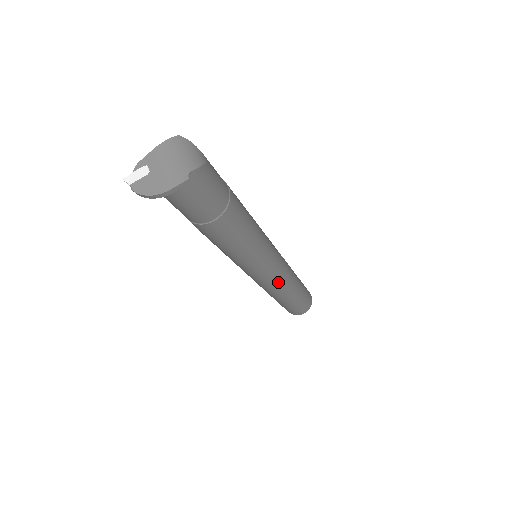
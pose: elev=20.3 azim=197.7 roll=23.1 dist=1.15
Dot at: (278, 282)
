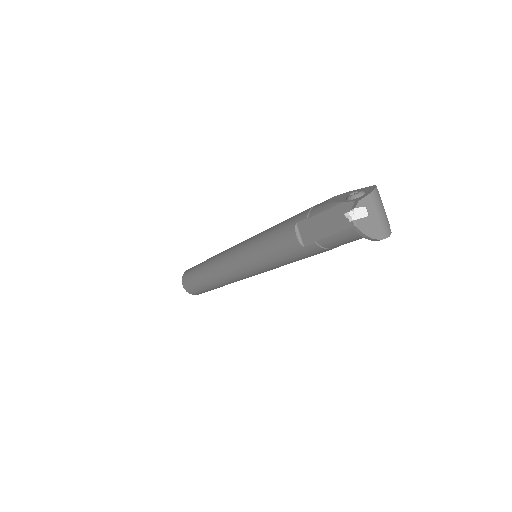
Dot at: occluded
